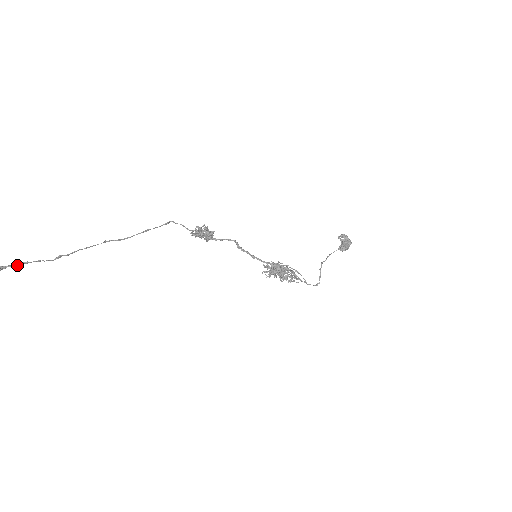
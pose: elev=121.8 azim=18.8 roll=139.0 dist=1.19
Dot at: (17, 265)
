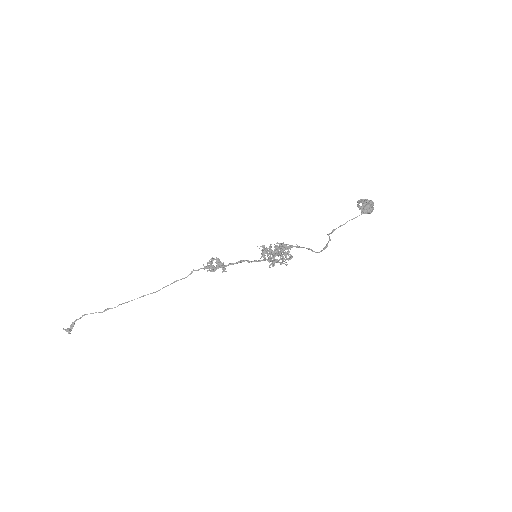
Dot at: (80, 318)
